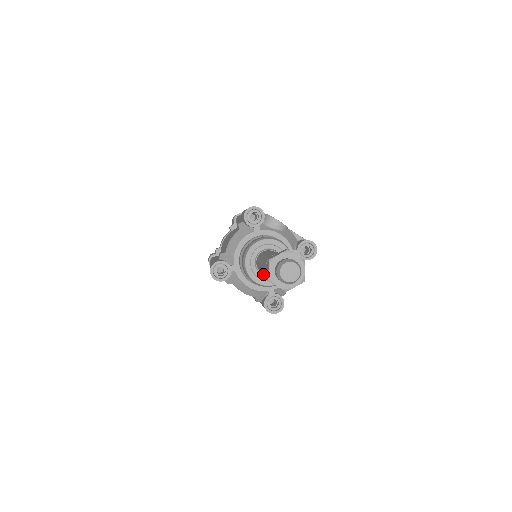
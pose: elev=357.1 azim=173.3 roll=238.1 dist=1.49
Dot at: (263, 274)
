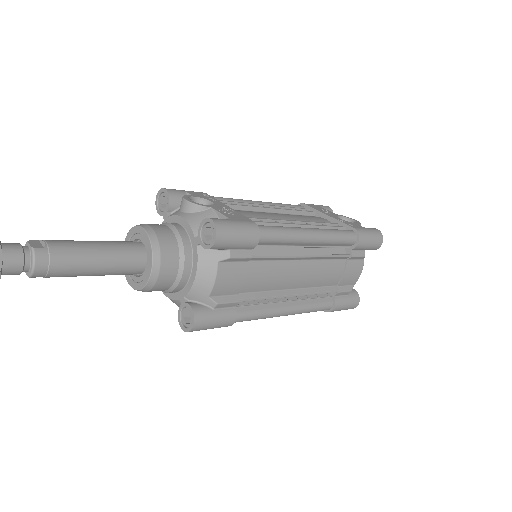
Dot at: (138, 275)
